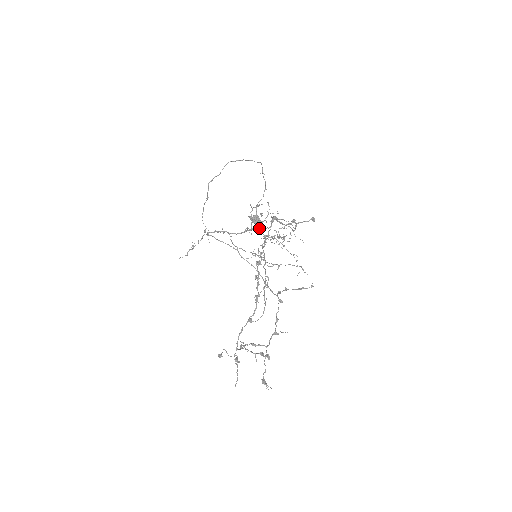
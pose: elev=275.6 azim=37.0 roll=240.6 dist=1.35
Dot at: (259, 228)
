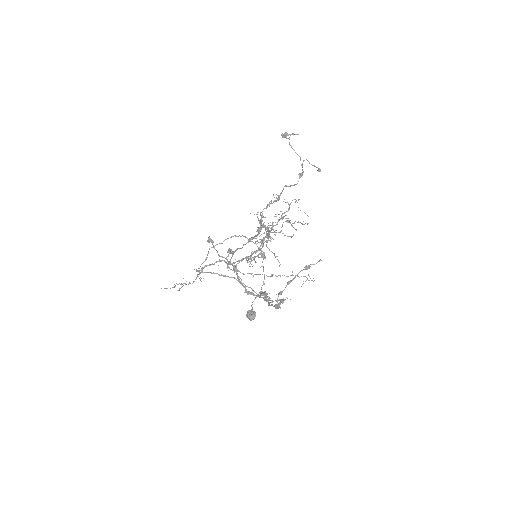
Dot at: (261, 240)
